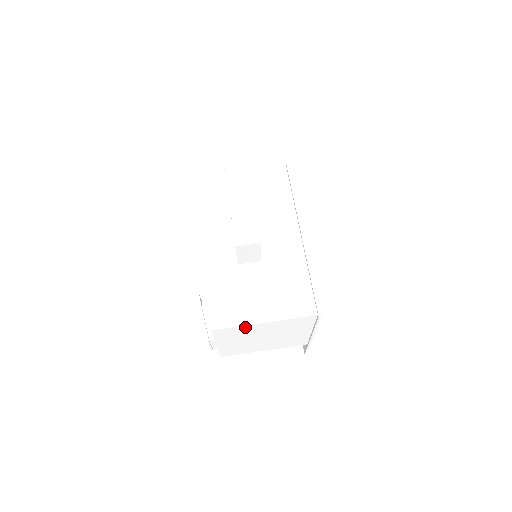
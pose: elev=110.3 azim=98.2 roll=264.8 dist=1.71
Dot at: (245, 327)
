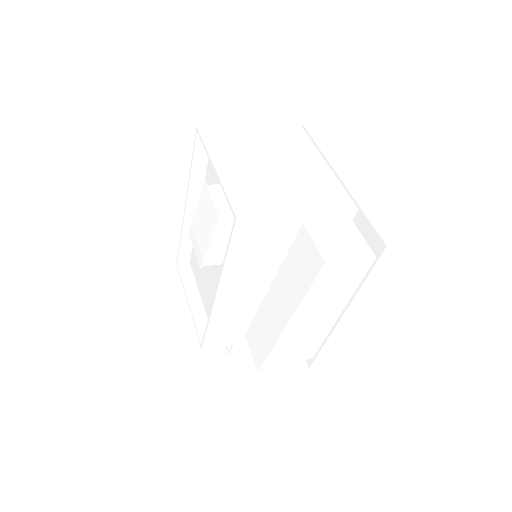
Dot at: (234, 132)
